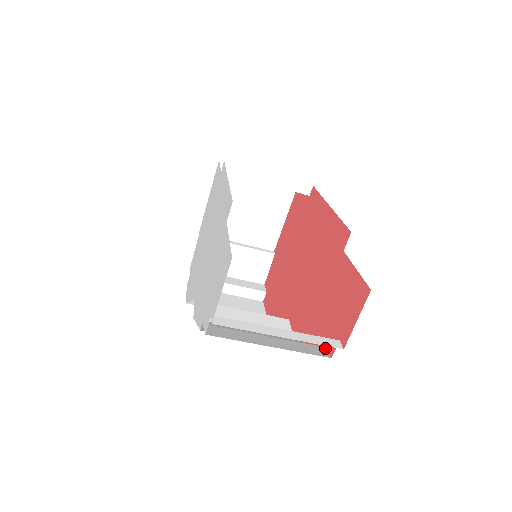
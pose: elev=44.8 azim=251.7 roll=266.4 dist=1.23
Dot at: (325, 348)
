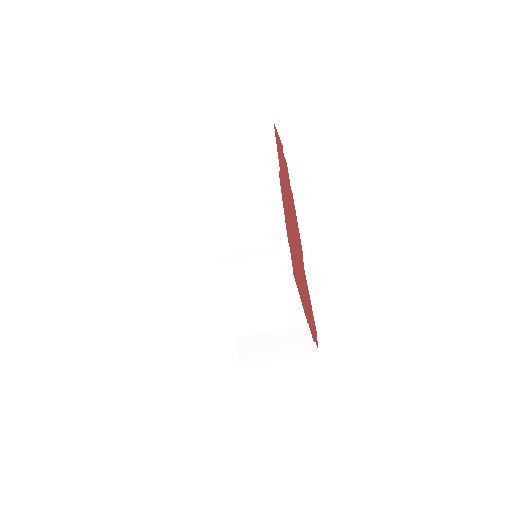
Dot at: (288, 177)
